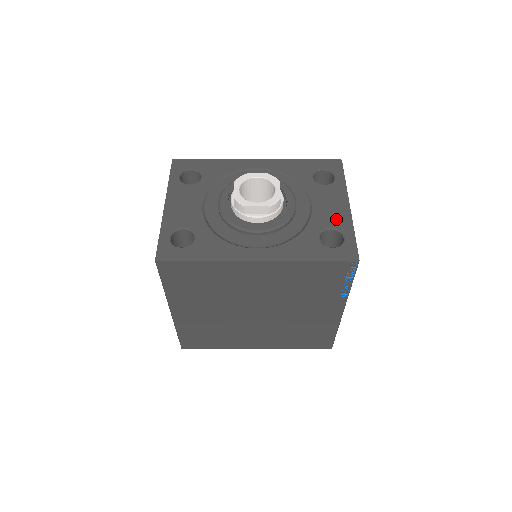
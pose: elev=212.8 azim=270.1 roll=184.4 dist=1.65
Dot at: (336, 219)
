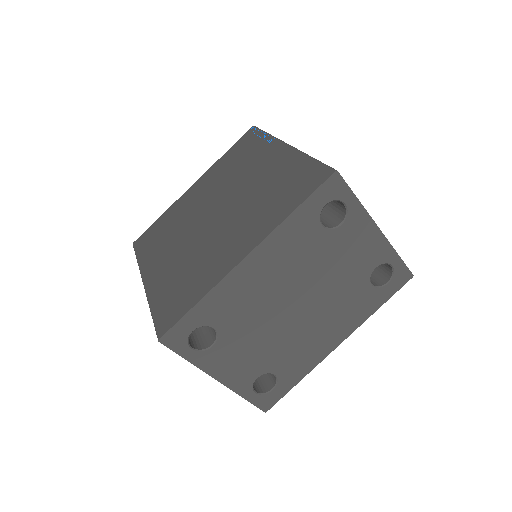
Dot at: occluded
